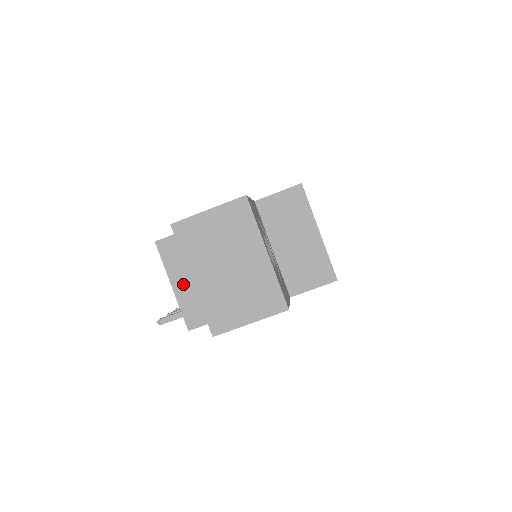
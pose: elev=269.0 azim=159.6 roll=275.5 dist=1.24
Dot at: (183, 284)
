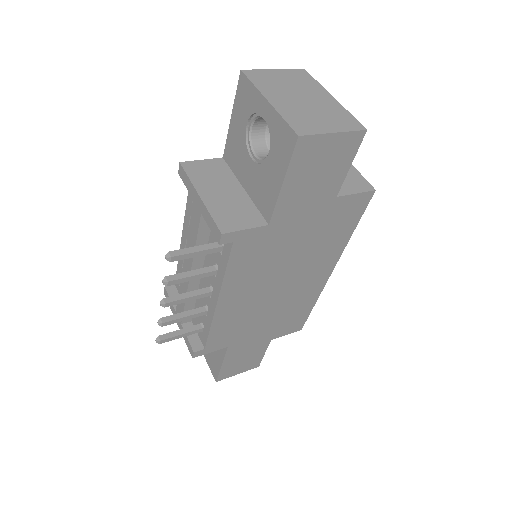
Dot at: (213, 195)
